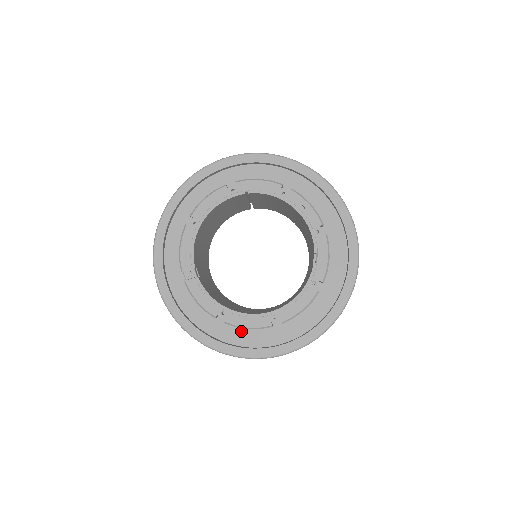
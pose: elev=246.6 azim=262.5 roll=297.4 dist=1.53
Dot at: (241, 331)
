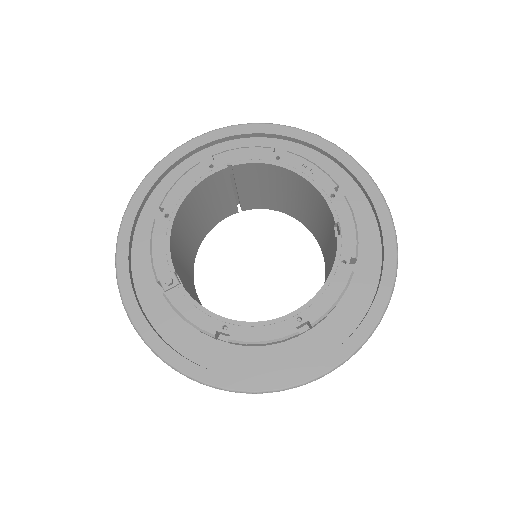
Dot at: (255, 355)
